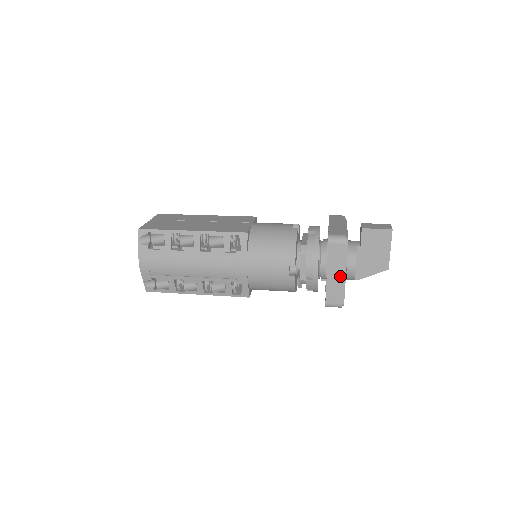
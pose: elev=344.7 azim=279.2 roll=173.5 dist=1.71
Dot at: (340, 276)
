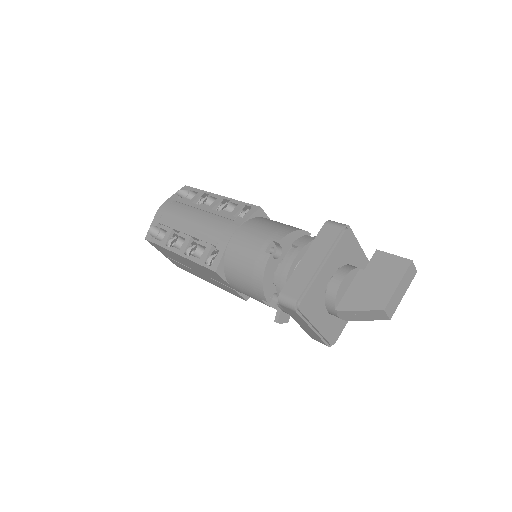
Dot at: (315, 264)
